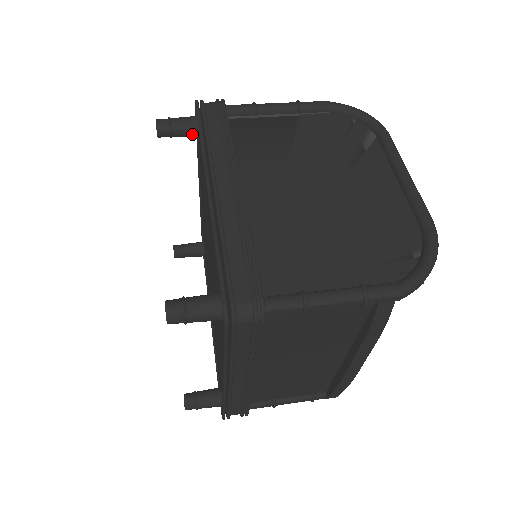
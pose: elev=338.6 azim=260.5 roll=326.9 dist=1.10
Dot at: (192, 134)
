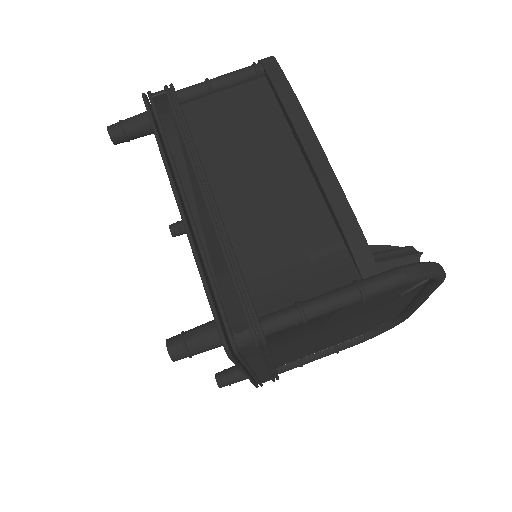
Dot at: occluded
